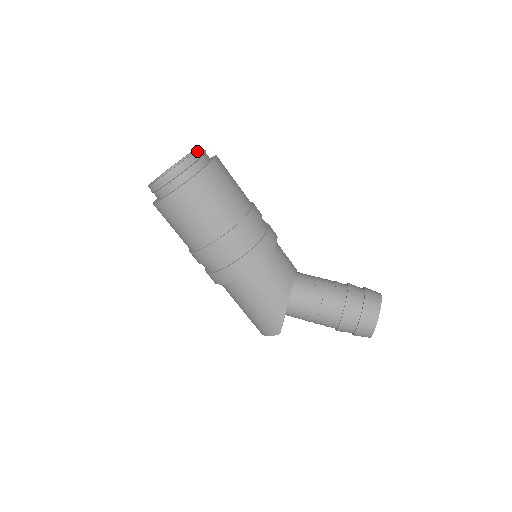
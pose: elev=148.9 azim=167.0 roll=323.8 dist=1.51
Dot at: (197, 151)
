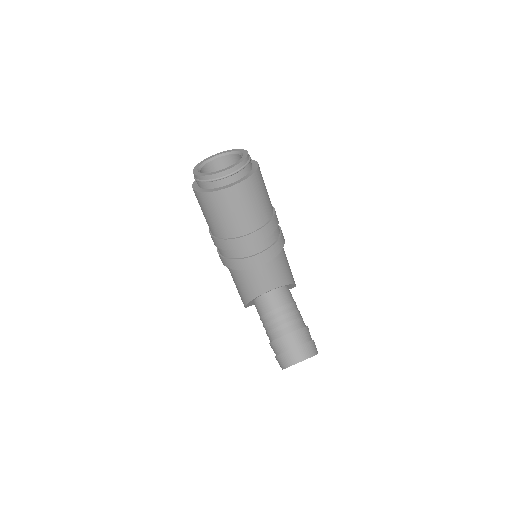
Dot at: (222, 172)
